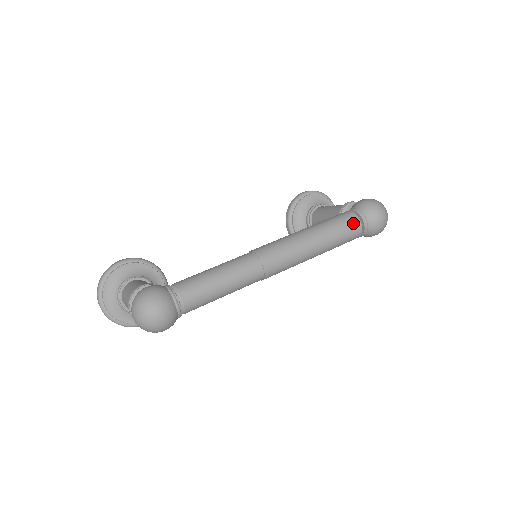
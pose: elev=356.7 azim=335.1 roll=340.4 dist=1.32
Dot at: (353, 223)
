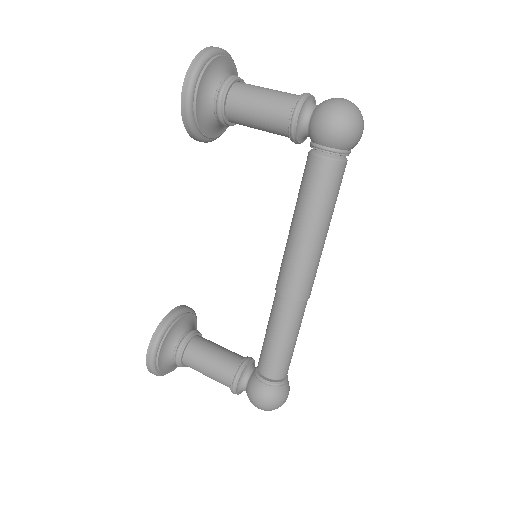
Dot at: (341, 173)
